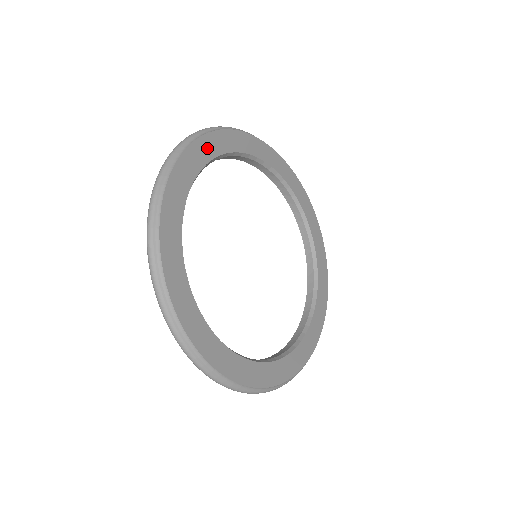
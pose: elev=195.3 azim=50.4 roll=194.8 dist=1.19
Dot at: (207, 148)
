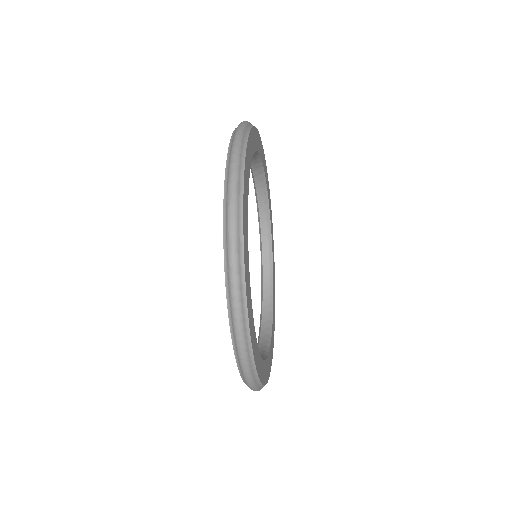
Dot at: (264, 164)
